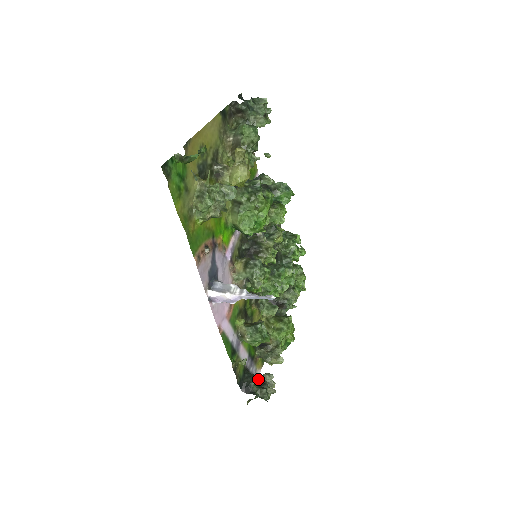
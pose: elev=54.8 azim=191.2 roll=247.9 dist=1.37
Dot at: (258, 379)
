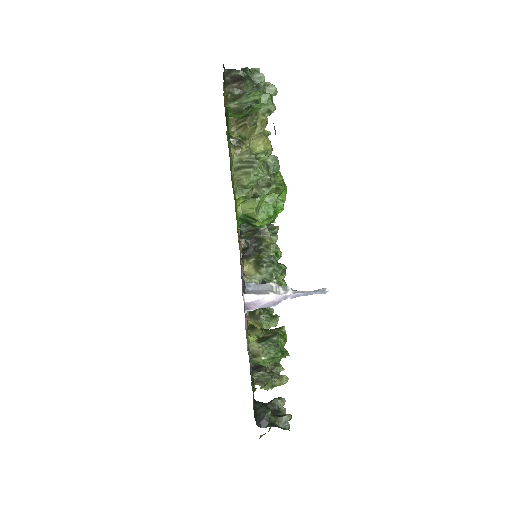
Dot at: occluded
